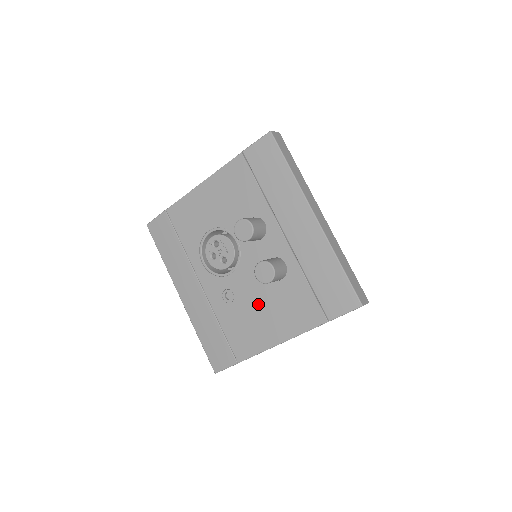
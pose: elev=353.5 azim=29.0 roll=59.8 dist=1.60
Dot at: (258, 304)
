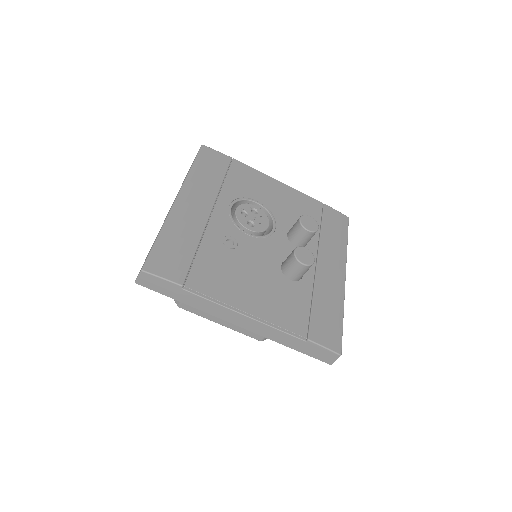
Dot at: (254, 272)
